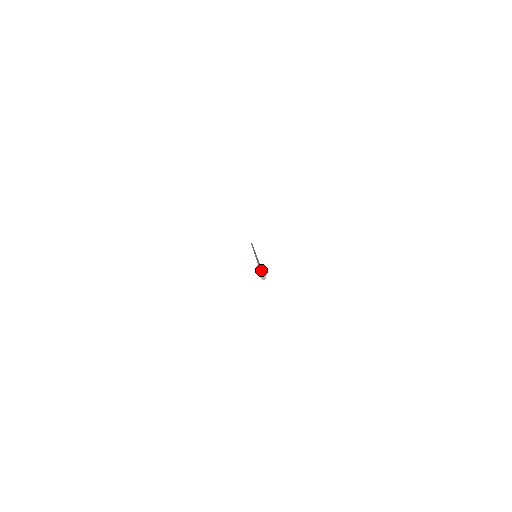
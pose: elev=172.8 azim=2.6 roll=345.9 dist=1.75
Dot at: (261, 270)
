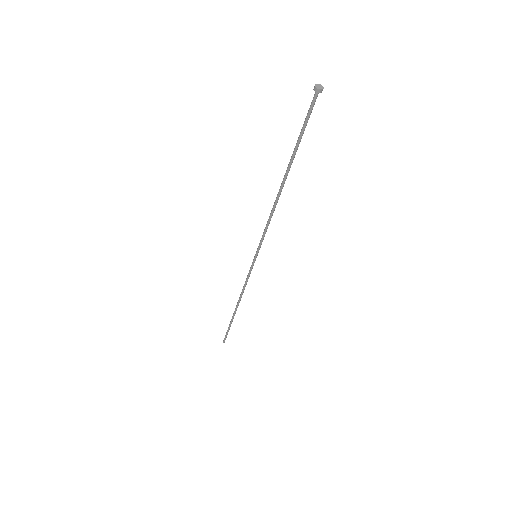
Dot at: (299, 135)
